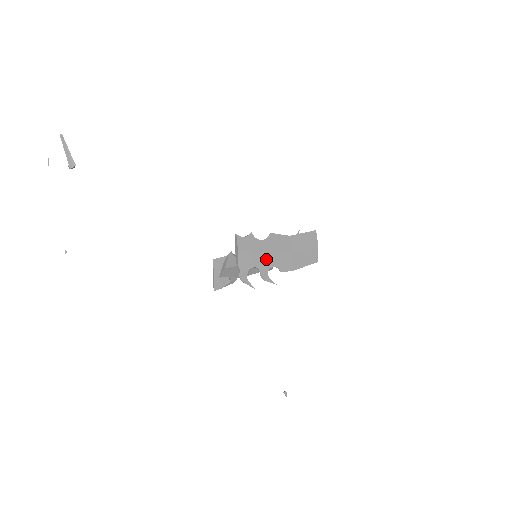
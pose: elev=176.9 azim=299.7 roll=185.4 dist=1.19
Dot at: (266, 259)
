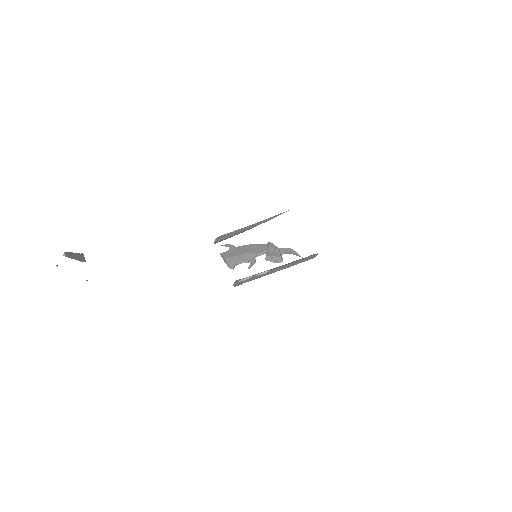
Dot at: occluded
